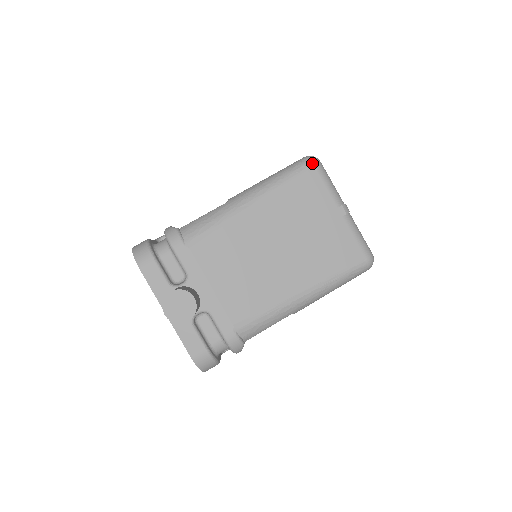
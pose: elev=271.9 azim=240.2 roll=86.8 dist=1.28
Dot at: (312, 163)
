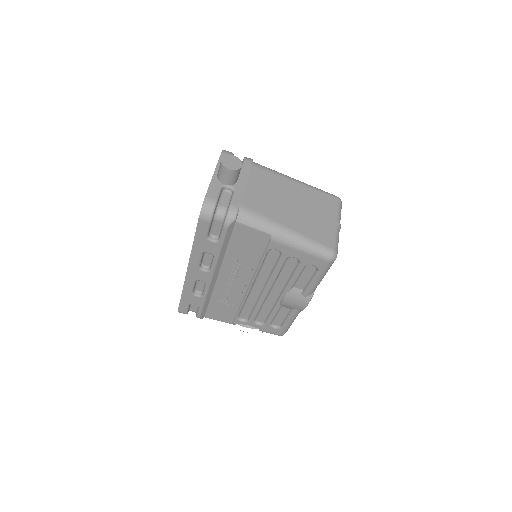
Dot at: (338, 198)
